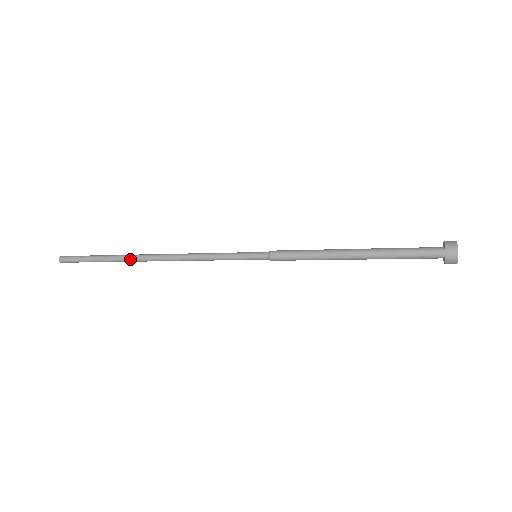
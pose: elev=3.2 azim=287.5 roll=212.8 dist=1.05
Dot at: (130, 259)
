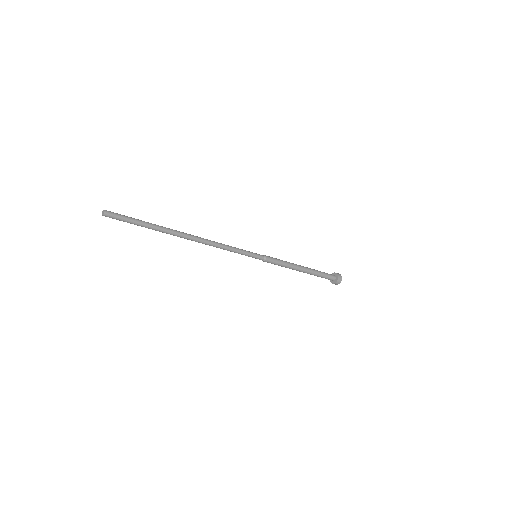
Dot at: (174, 232)
